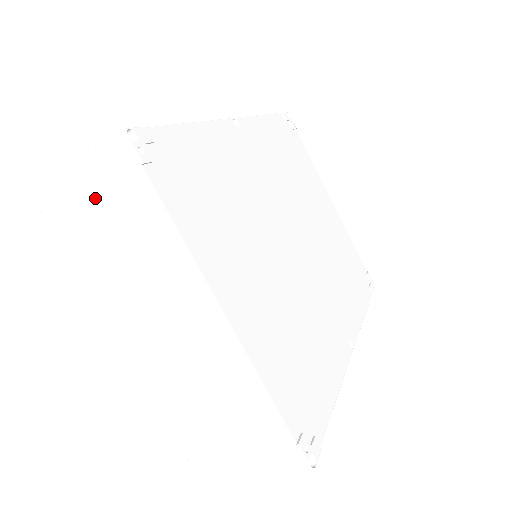
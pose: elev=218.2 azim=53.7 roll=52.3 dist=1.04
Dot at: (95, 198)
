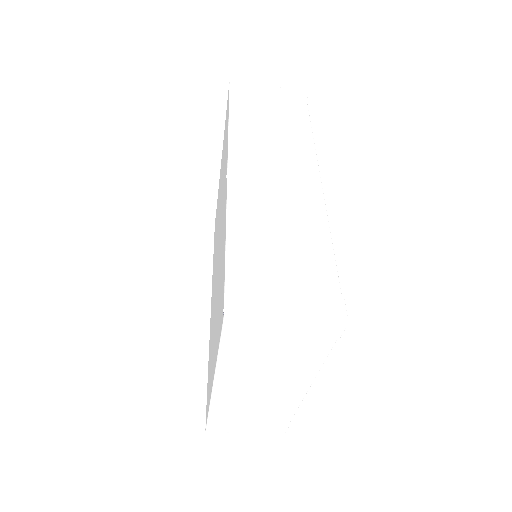
Dot at: (285, 338)
